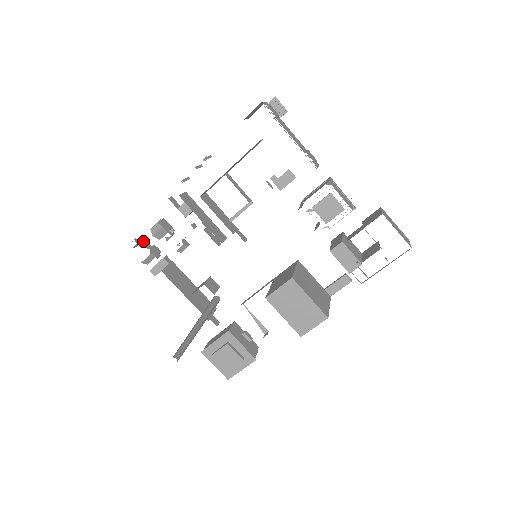
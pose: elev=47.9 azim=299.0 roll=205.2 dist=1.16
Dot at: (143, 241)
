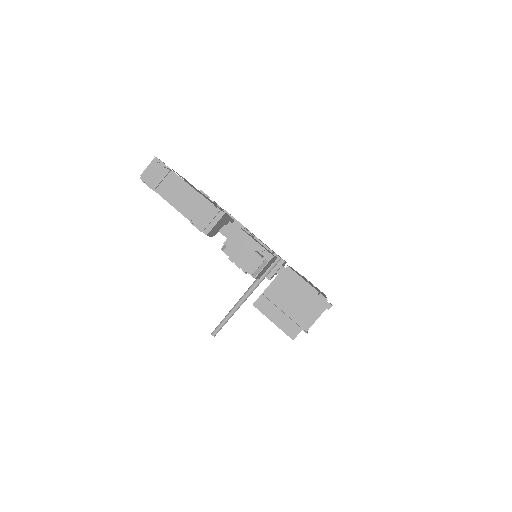
Dot at: occluded
